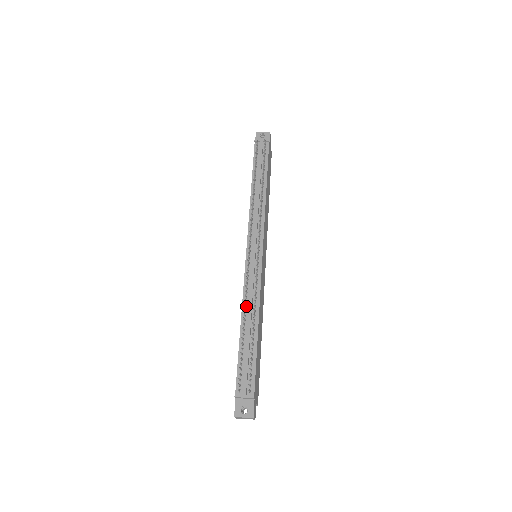
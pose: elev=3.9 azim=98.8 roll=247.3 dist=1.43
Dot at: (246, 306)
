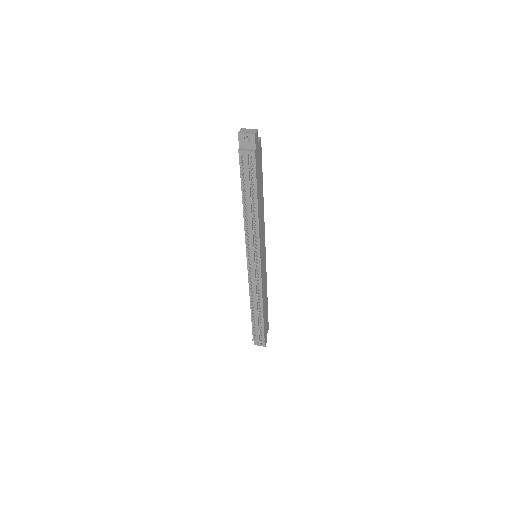
Dot at: (252, 297)
